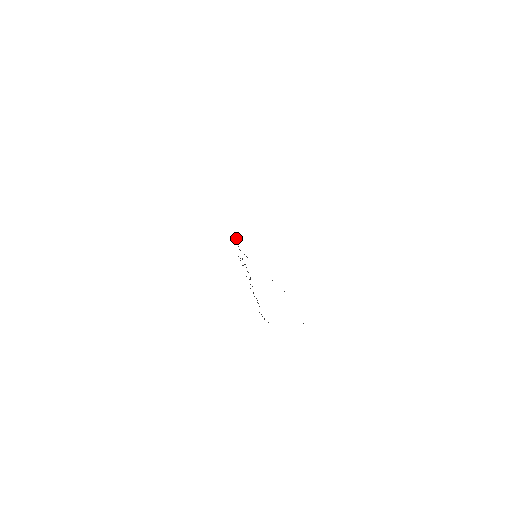
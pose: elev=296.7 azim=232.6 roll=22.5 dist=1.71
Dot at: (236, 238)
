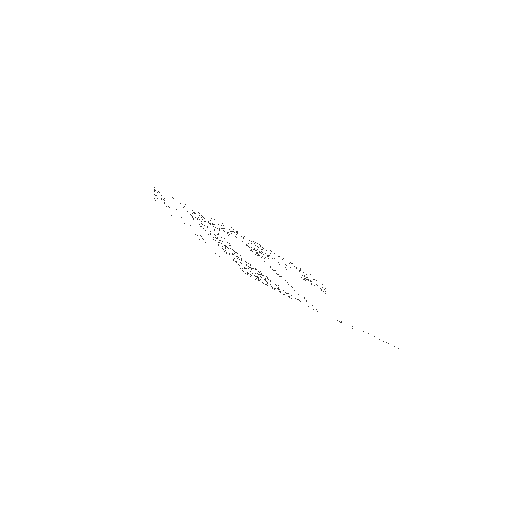
Dot at: (227, 233)
